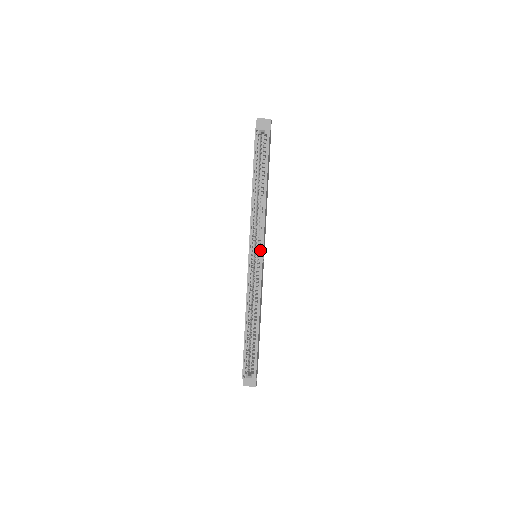
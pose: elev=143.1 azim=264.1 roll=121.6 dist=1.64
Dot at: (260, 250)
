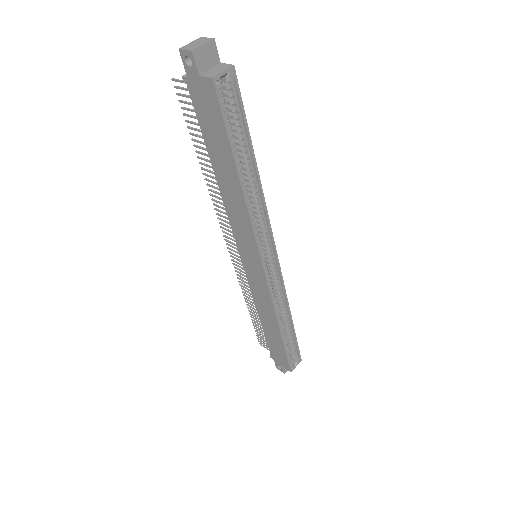
Dot at: (271, 250)
